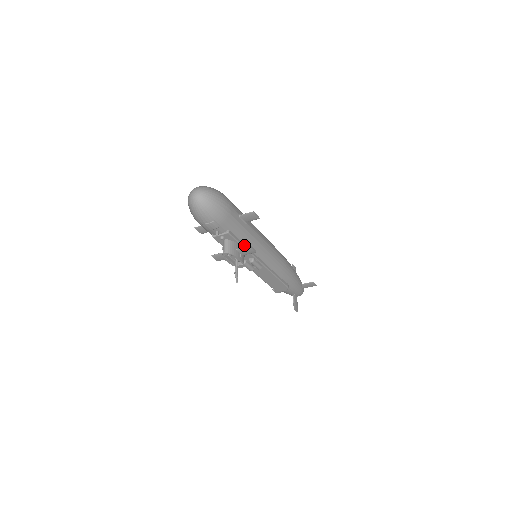
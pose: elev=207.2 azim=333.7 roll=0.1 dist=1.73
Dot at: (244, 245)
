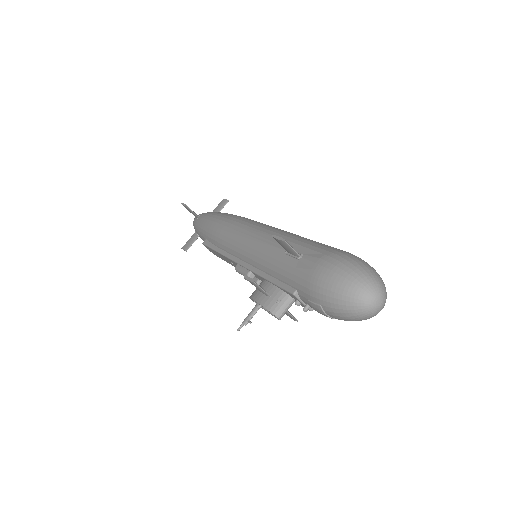
Dot at: occluded
